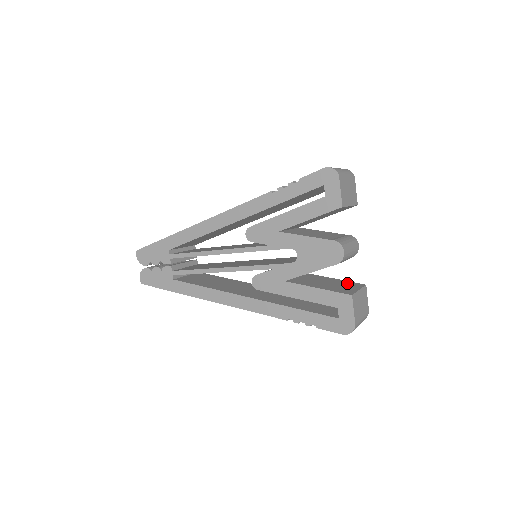
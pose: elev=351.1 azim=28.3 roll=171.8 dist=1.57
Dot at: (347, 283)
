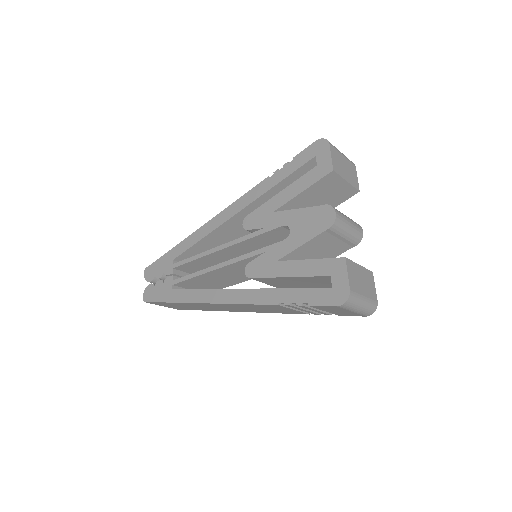
Dot at: occluded
